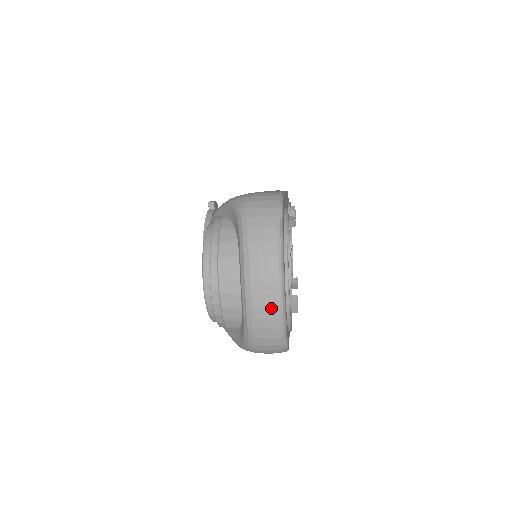
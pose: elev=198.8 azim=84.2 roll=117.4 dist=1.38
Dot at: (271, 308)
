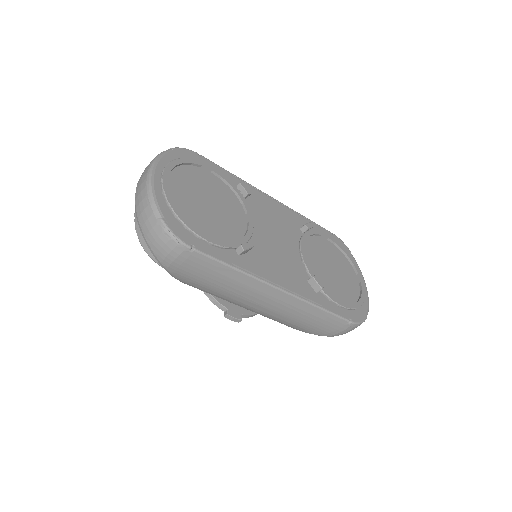
Dot at: (143, 192)
